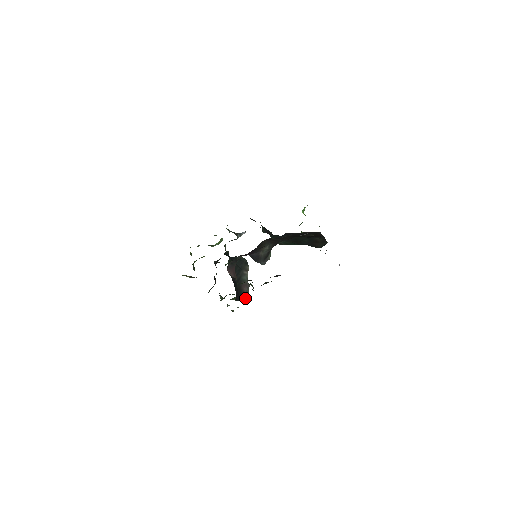
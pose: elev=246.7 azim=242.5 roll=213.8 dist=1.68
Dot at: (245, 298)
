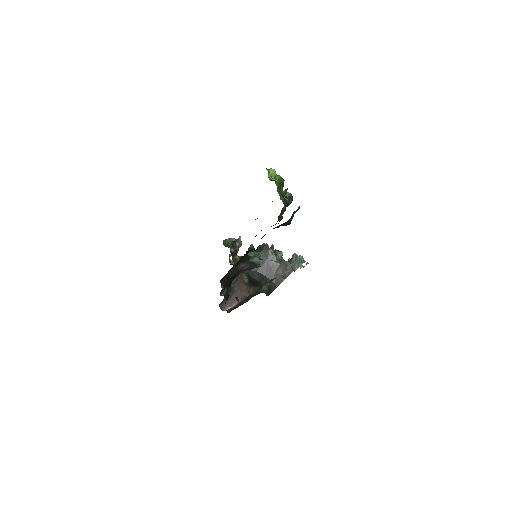
Dot at: (284, 278)
